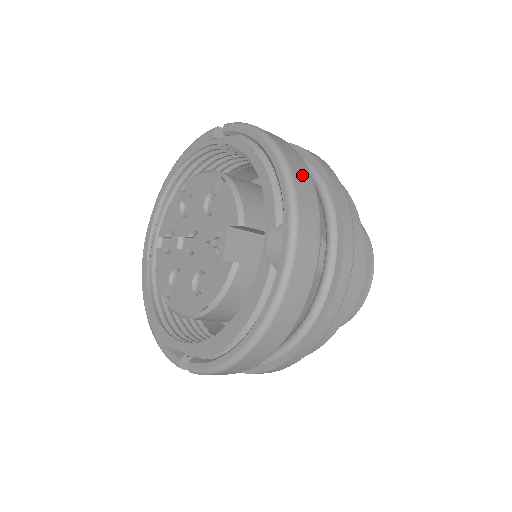
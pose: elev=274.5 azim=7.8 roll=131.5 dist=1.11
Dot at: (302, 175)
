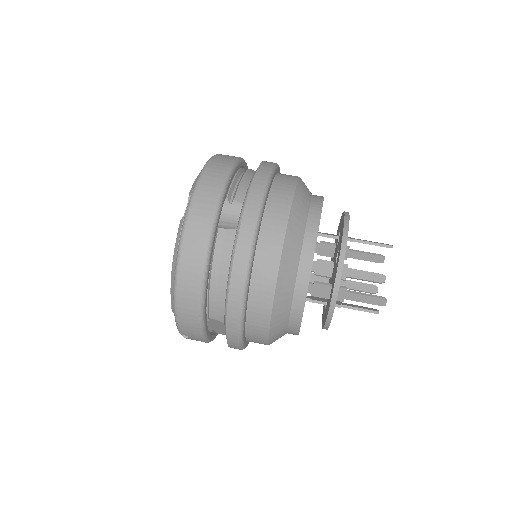
Dot at: (220, 164)
